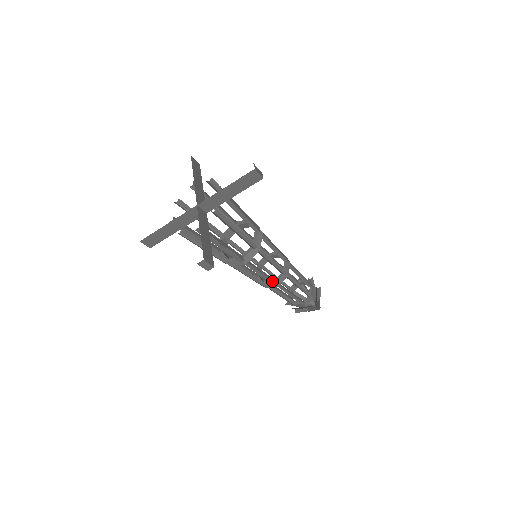
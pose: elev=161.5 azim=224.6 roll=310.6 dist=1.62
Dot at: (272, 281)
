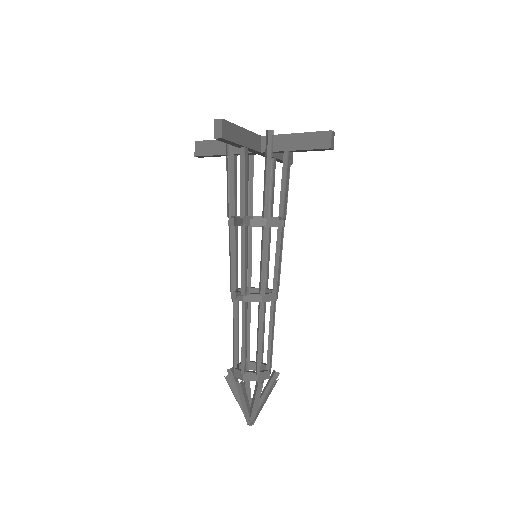
Dot at: (244, 284)
